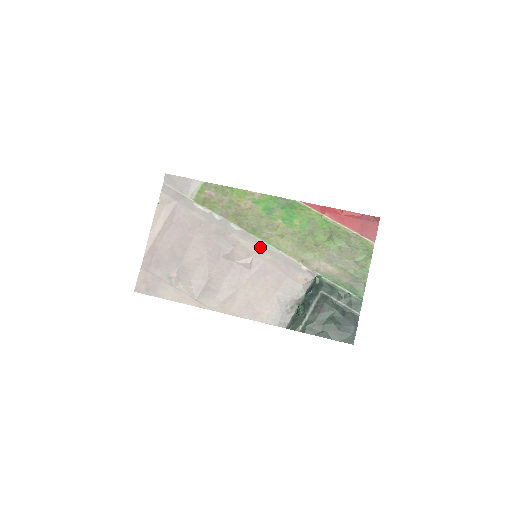
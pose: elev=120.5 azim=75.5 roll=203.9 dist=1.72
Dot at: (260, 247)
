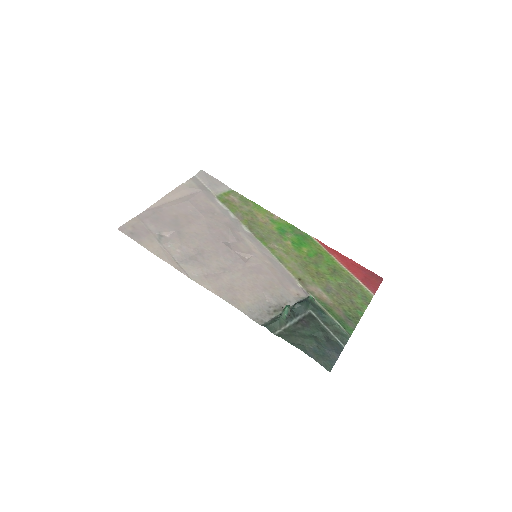
Dot at: (263, 252)
